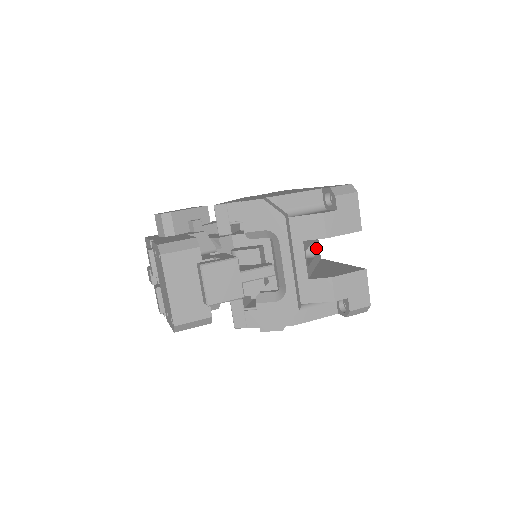
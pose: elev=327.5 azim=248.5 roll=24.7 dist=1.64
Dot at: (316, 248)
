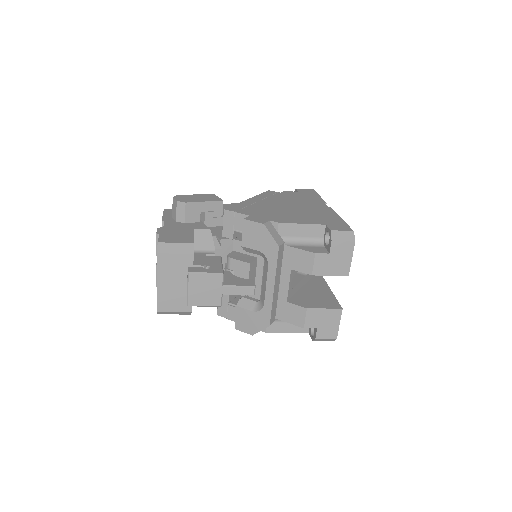
Dot at: occluded
